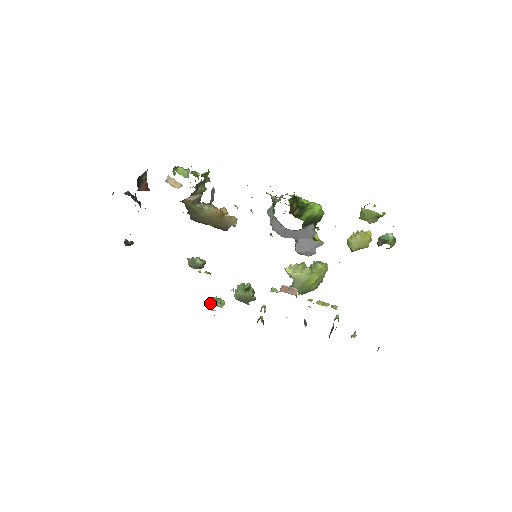
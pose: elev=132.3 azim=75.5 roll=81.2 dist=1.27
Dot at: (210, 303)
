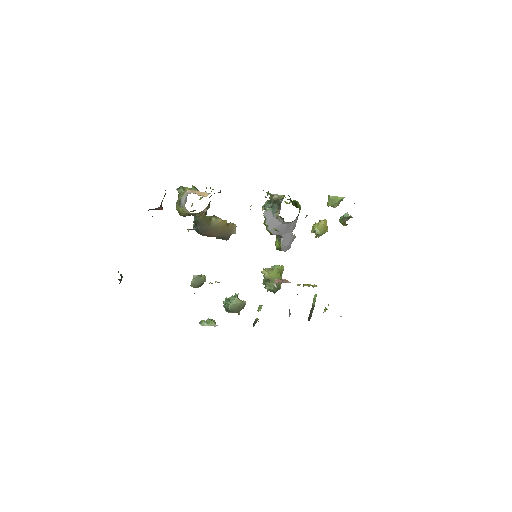
Dot at: (203, 325)
